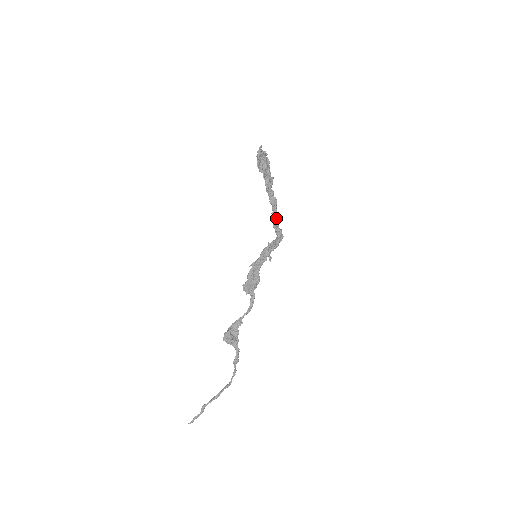
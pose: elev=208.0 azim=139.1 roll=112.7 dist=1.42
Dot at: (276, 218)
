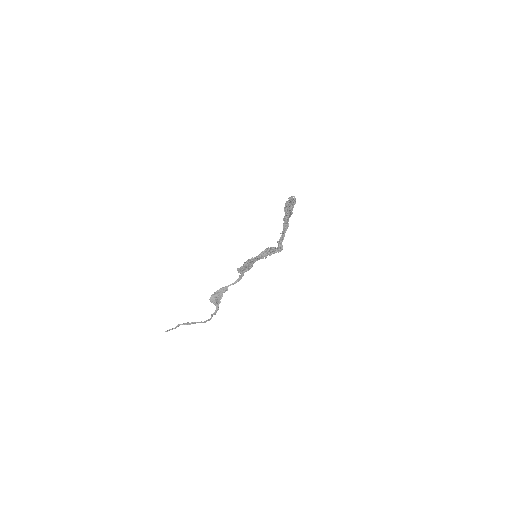
Dot at: (283, 239)
